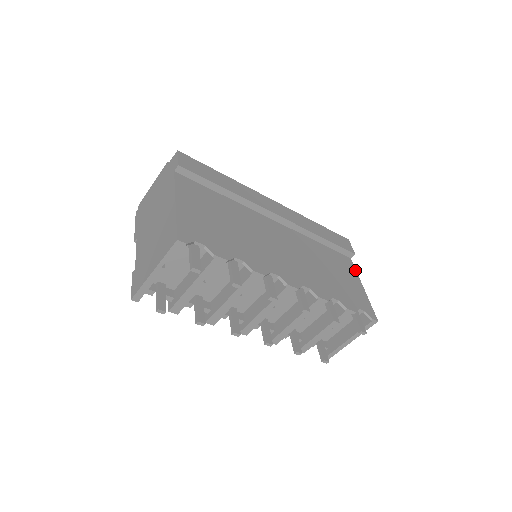
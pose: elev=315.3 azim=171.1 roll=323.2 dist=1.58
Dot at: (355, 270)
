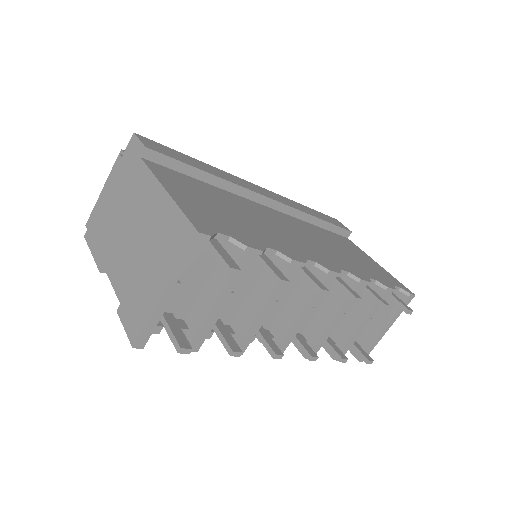
Dot at: (360, 249)
